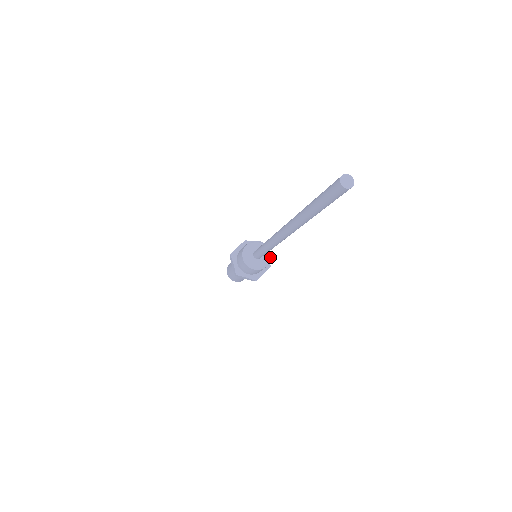
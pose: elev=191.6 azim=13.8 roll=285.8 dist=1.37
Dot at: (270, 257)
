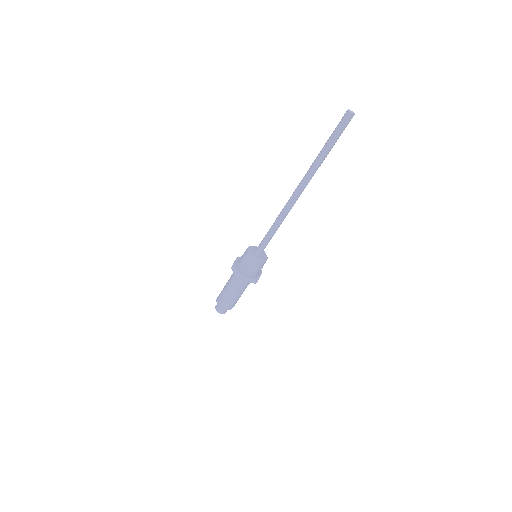
Dot at: (266, 255)
